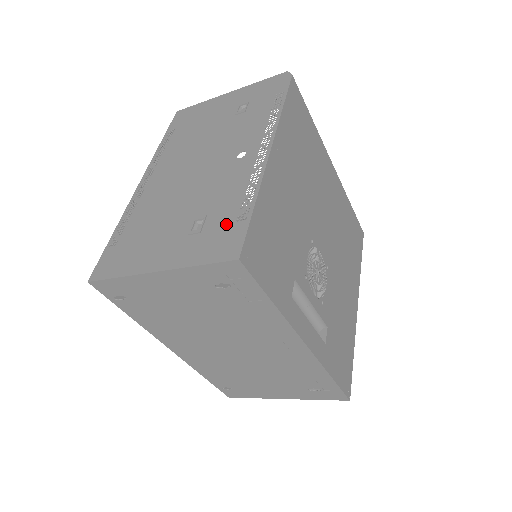
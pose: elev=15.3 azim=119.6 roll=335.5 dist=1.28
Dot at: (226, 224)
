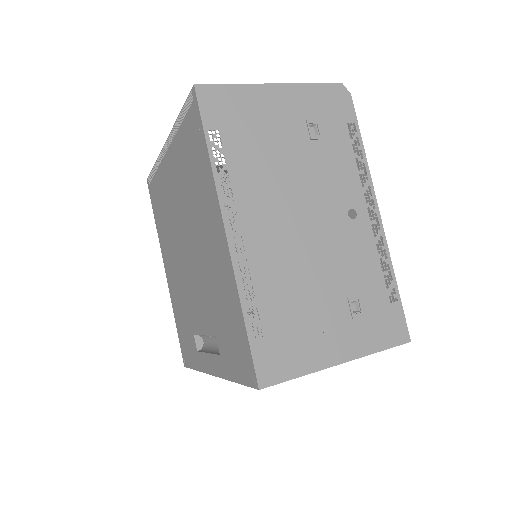
Dot at: (383, 306)
